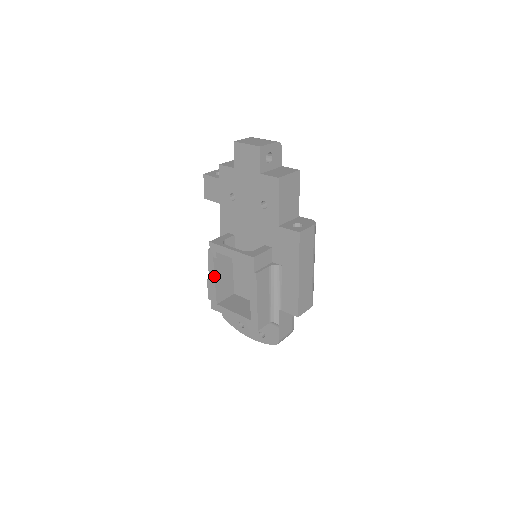
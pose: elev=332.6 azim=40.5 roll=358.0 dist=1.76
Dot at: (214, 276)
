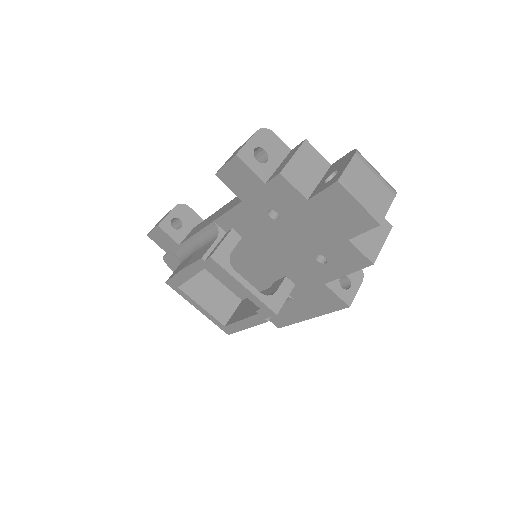
Dot at: occluded
